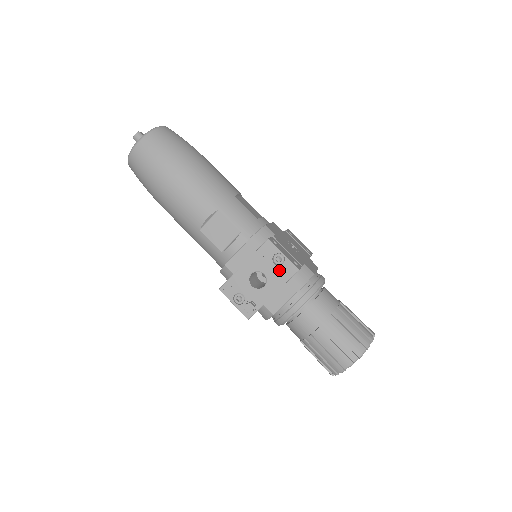
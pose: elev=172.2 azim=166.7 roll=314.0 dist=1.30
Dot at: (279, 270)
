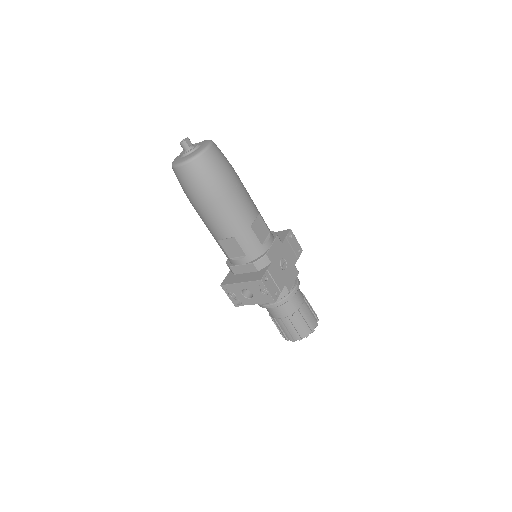
Dot at: (262, 297)
